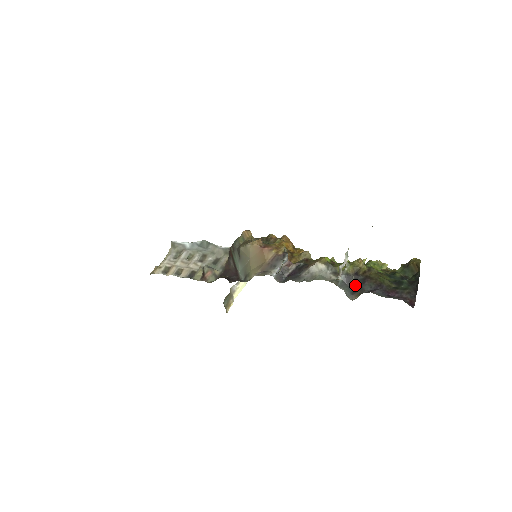
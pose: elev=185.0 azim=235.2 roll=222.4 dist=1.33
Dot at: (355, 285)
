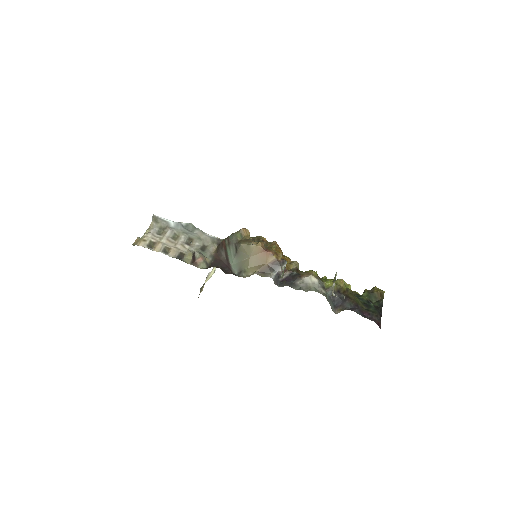
Dot at: (338, 301)
